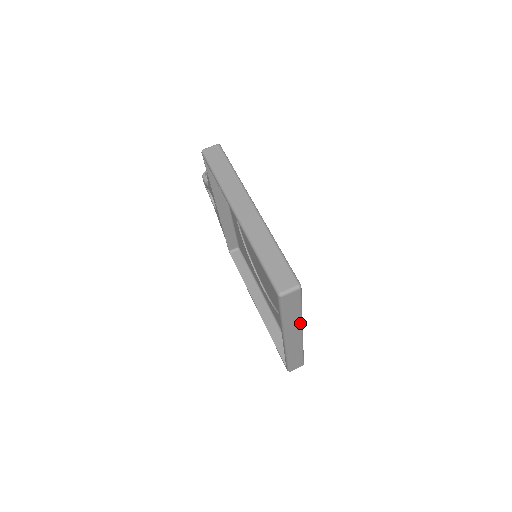
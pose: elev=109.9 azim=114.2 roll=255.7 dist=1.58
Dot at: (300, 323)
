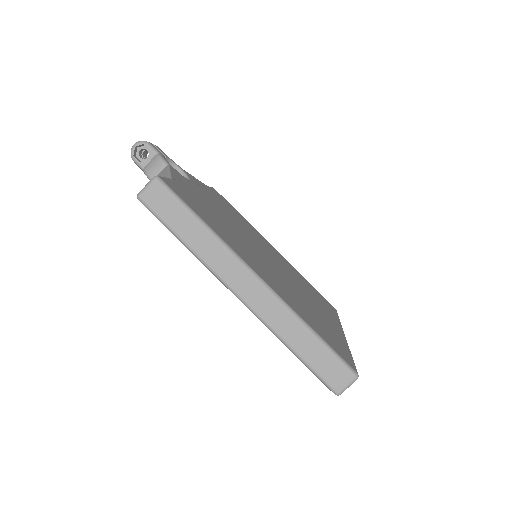
Dot at: occluded
